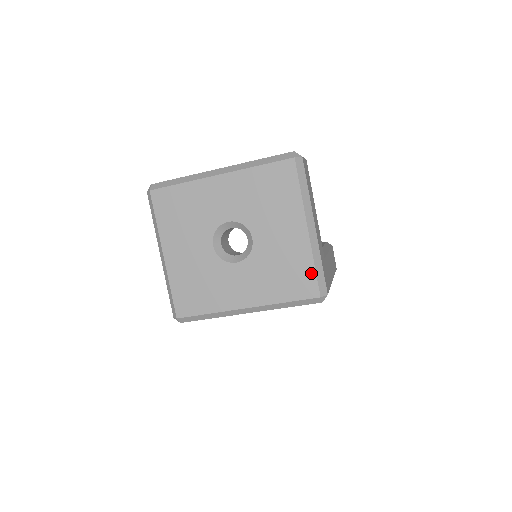
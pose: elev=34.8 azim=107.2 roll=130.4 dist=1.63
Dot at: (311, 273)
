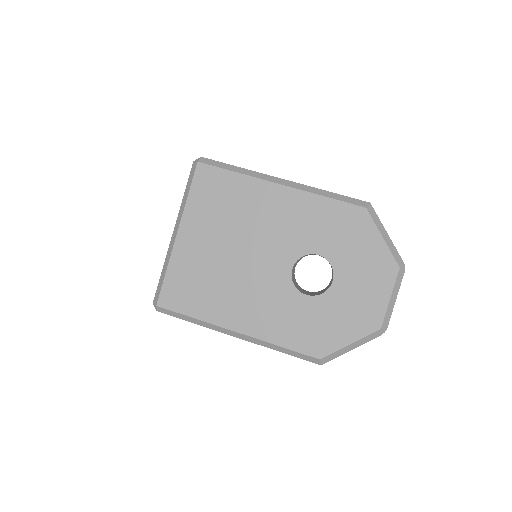
Dot at: occluded
